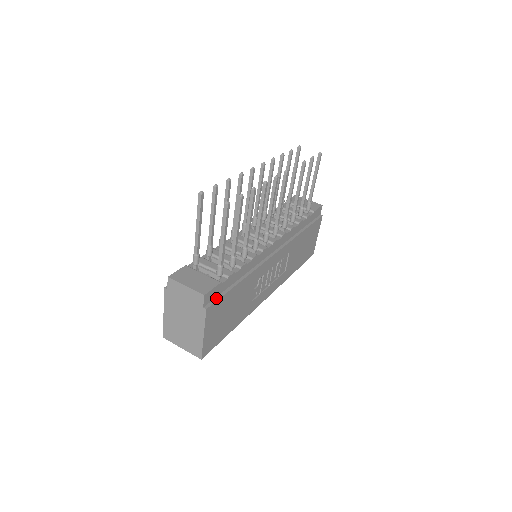
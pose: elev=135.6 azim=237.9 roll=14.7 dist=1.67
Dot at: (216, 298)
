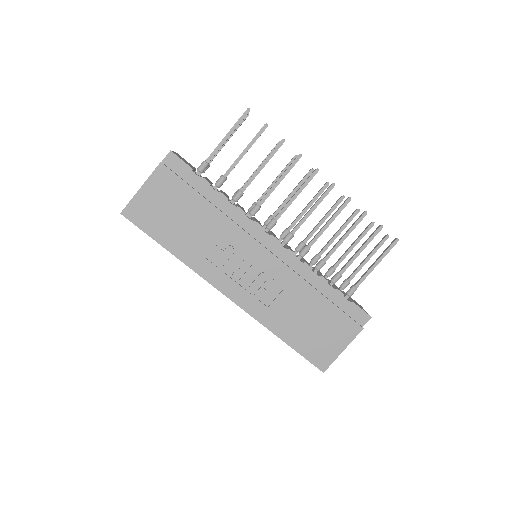
Dot at: (177, 174)
